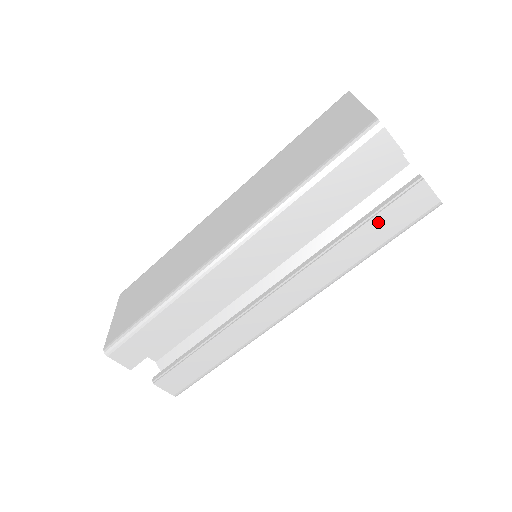
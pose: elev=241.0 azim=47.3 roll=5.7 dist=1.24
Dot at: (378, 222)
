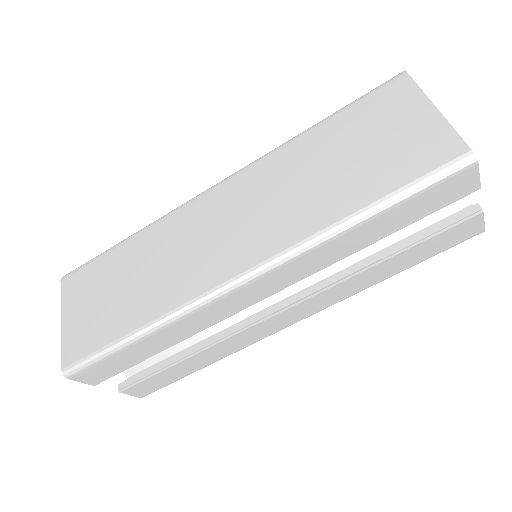
Dot at: (419, 248)
